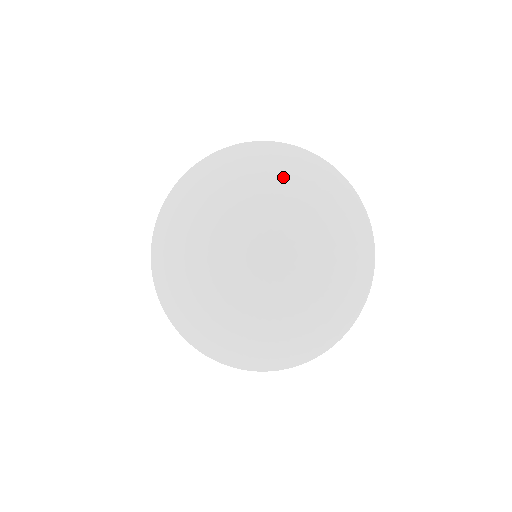
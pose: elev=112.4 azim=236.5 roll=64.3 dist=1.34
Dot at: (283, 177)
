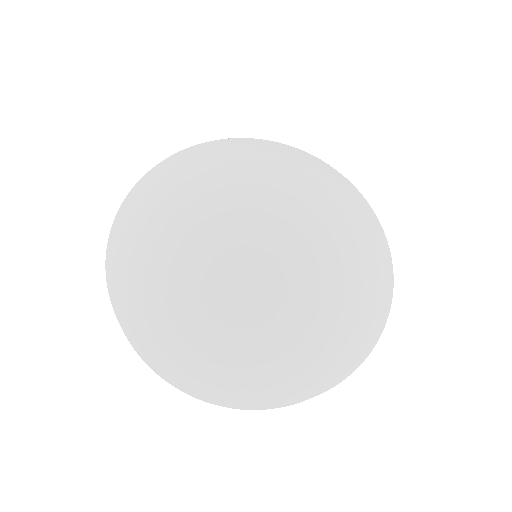
Dot at: (212, 163)
